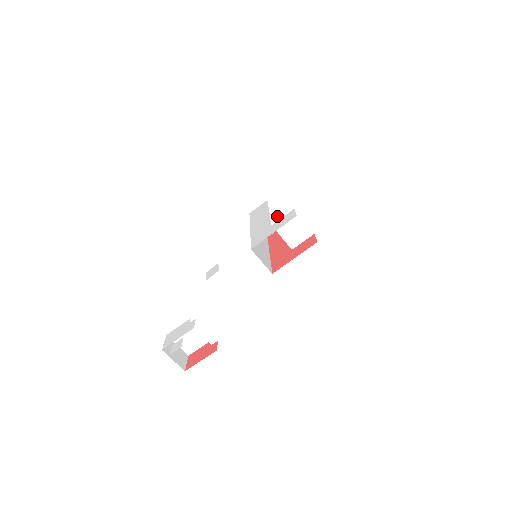
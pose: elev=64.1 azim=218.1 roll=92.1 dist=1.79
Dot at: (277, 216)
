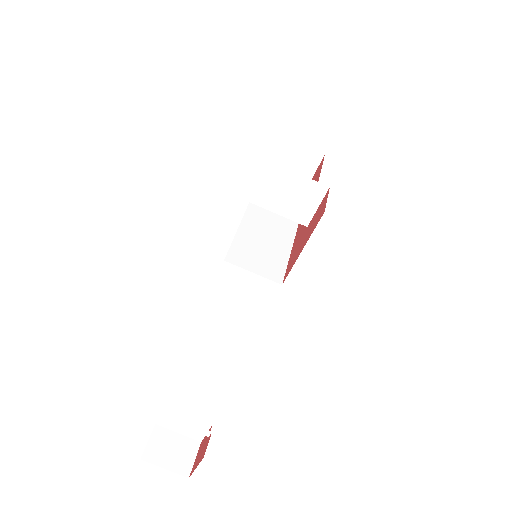
Dot at: (308, 151)
